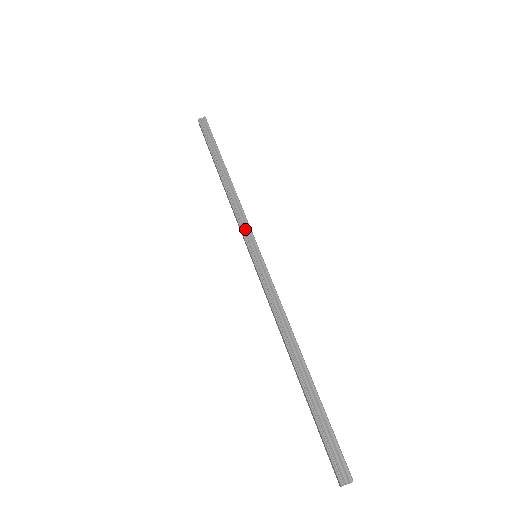
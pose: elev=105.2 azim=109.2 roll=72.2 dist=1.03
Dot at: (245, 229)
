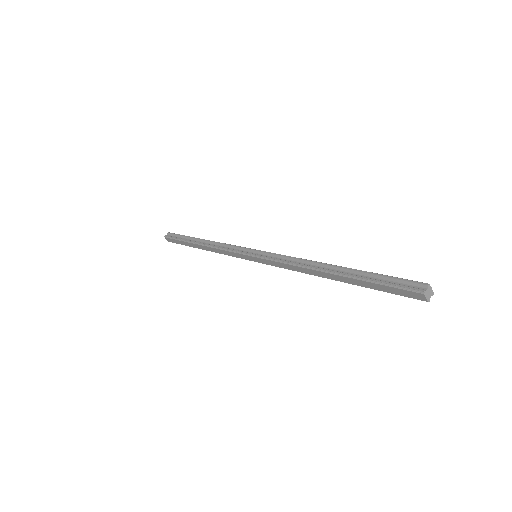
Dot at: (237, 250)
